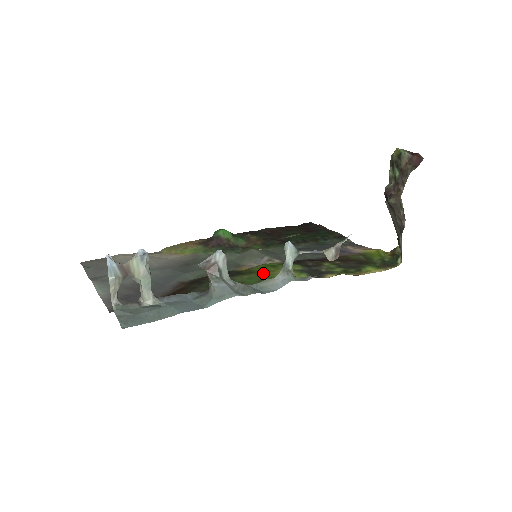
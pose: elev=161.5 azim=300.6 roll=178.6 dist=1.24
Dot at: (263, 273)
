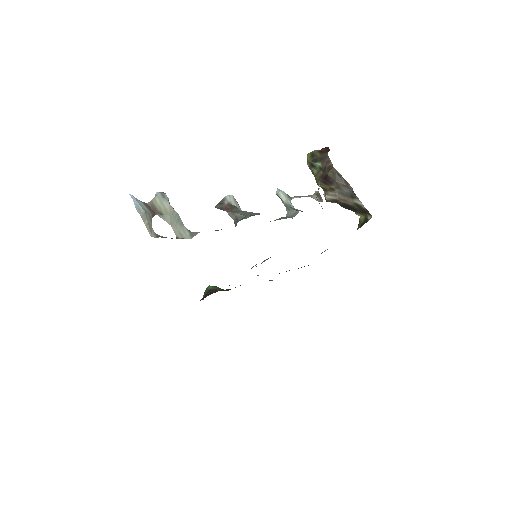
Dot at: occluded
